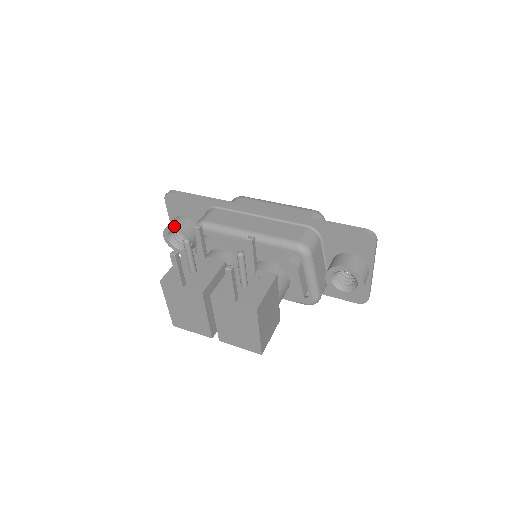
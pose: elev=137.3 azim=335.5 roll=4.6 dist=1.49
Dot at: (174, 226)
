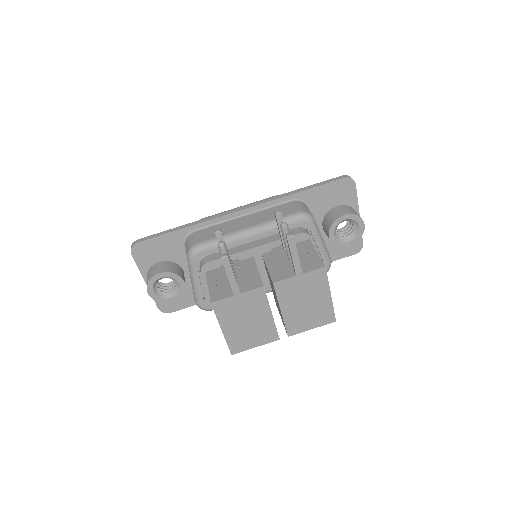
Dot at: (159, 273)
